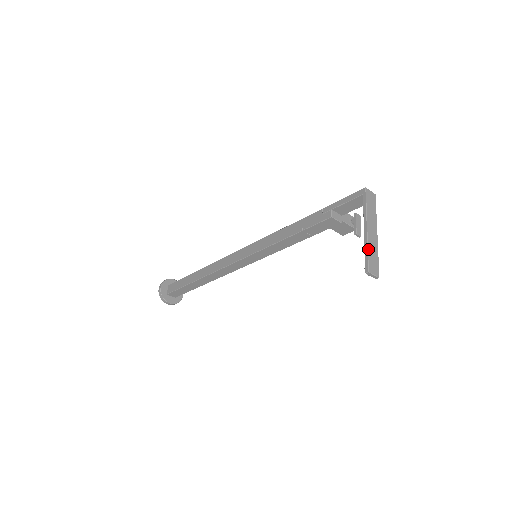
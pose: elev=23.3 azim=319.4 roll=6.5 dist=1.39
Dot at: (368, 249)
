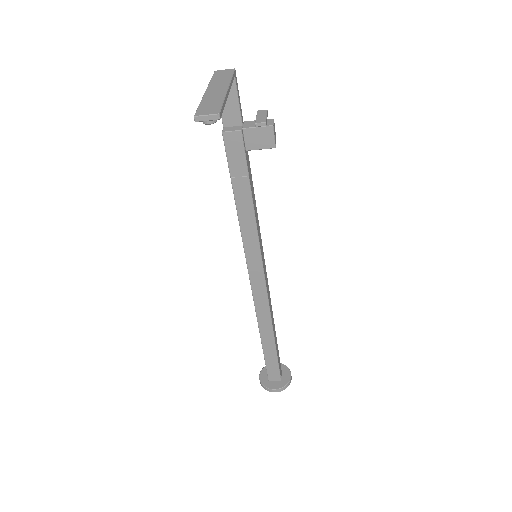
Dot at: (200, 103)
